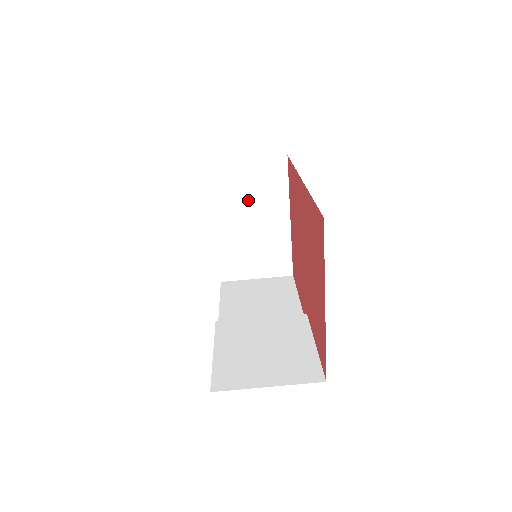
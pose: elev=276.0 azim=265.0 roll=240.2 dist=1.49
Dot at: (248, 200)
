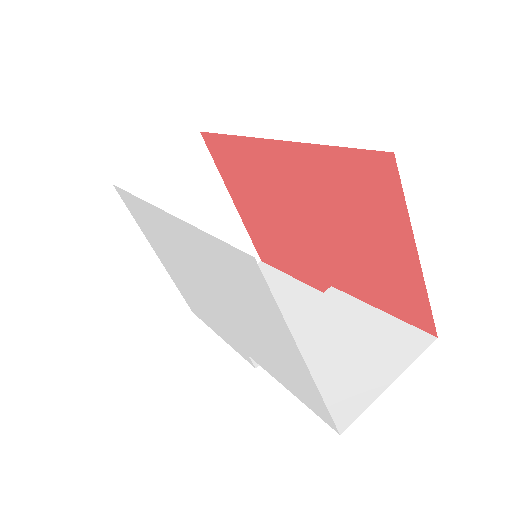
Dot at: (181, 205)
